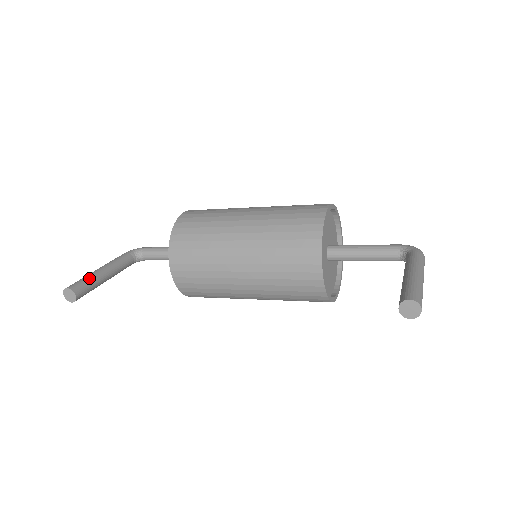
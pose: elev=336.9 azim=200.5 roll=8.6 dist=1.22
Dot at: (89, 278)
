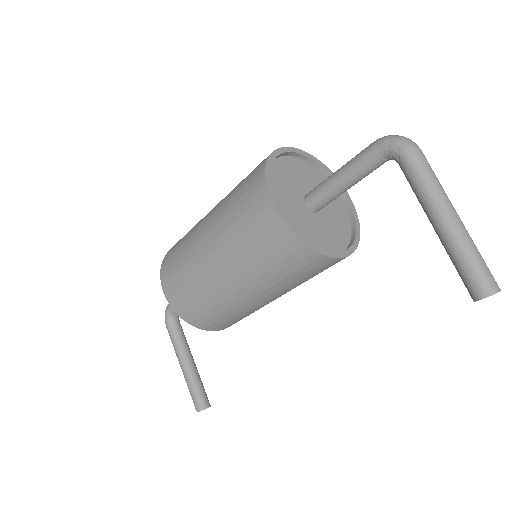
Dot at: (192, 387)
